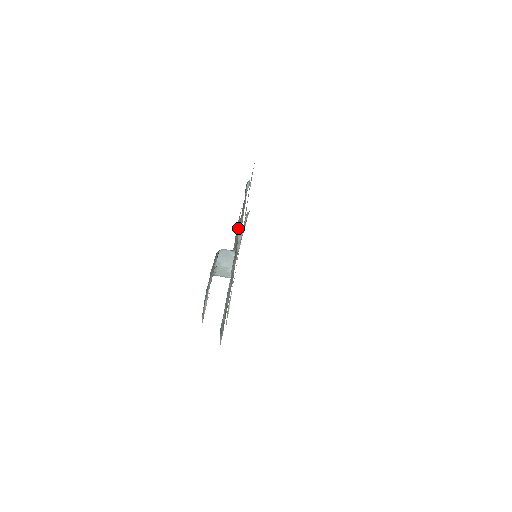
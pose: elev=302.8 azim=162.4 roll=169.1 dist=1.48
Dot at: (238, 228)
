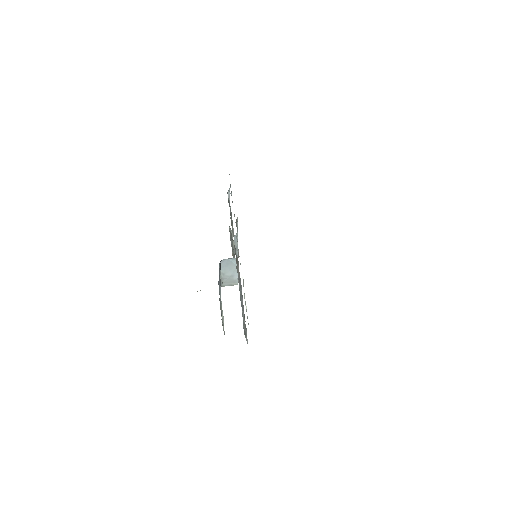
Dot at: (231, 237)
